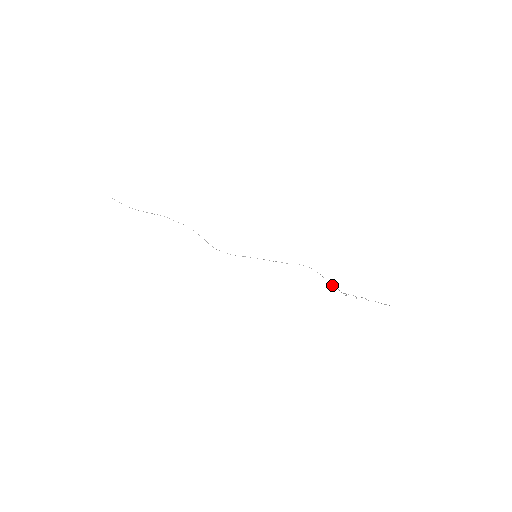
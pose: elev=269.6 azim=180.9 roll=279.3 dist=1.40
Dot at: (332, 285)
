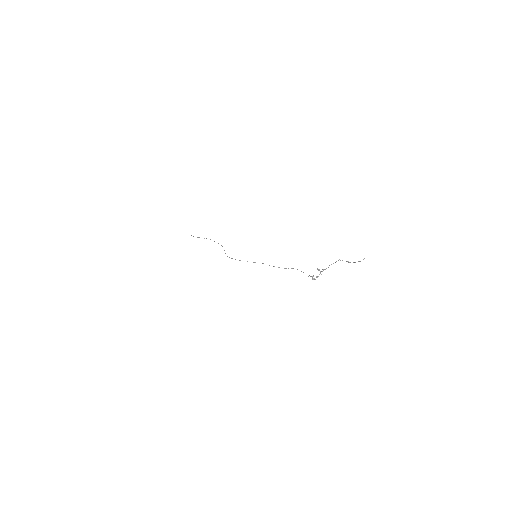
Dot at: (314, 278)
